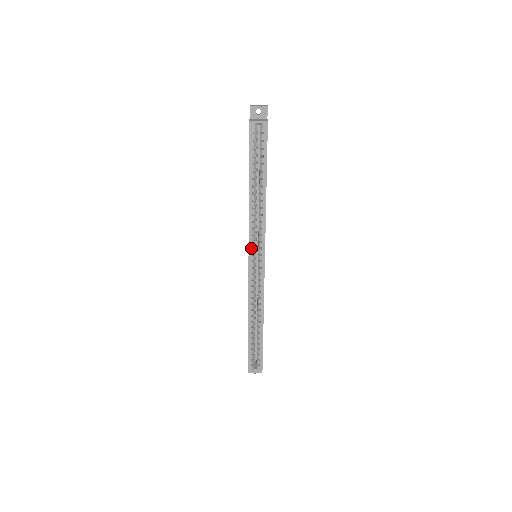
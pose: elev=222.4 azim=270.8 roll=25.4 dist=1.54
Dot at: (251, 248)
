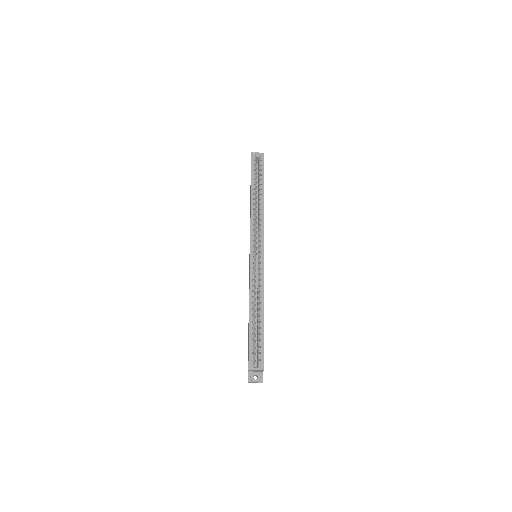
Dot at: (252, 240)
